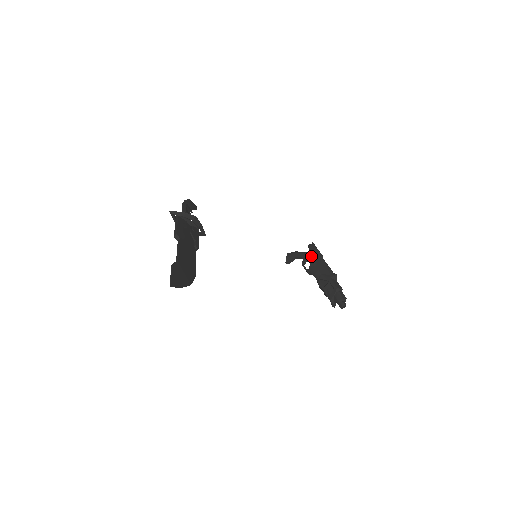
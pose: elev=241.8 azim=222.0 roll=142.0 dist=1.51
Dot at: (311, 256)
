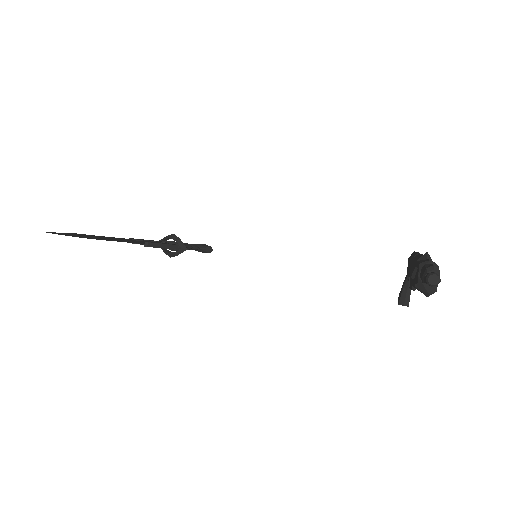
Dot at: occluded
